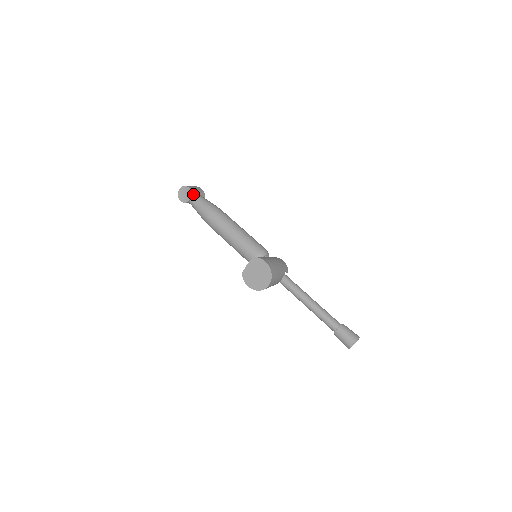
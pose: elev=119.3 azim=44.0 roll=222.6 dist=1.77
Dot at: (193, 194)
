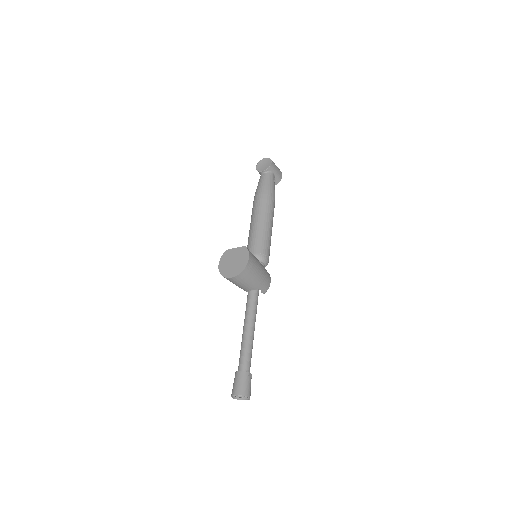
Dot at: (269, 170)
